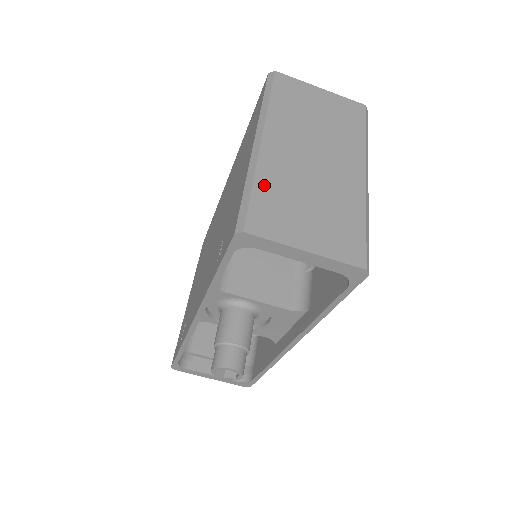
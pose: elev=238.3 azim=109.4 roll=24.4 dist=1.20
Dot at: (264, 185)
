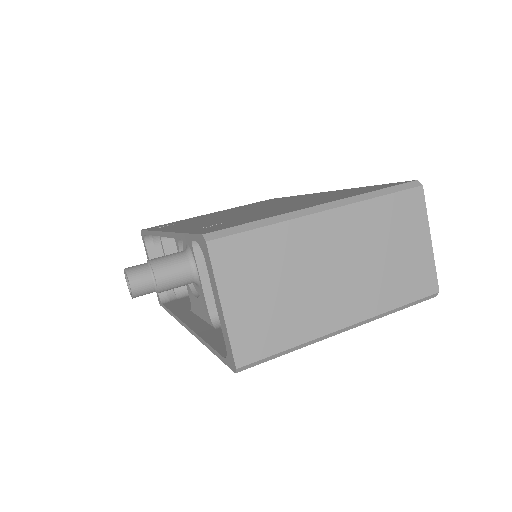
Dot at: (272, 237)
